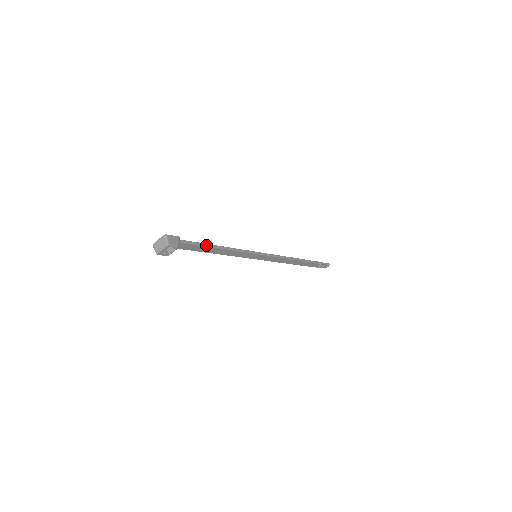
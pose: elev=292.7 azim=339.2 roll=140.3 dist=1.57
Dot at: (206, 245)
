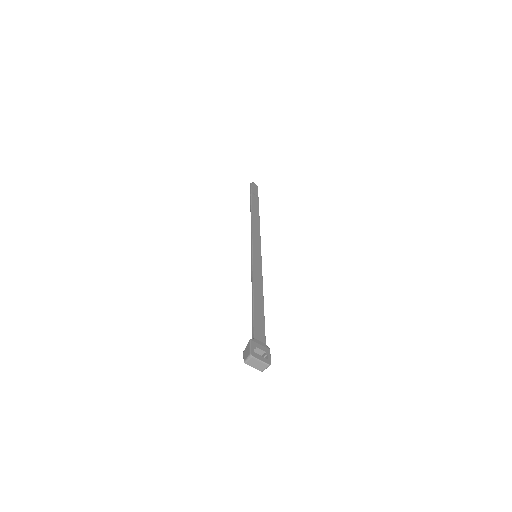
Dot at: (263, 316)
